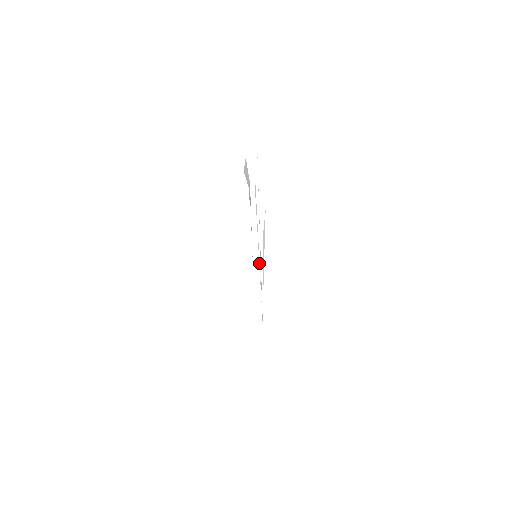
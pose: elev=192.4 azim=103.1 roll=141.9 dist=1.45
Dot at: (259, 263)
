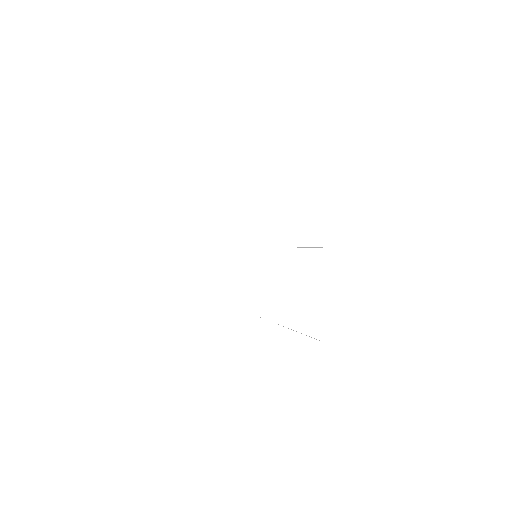
Dot at: occluded
